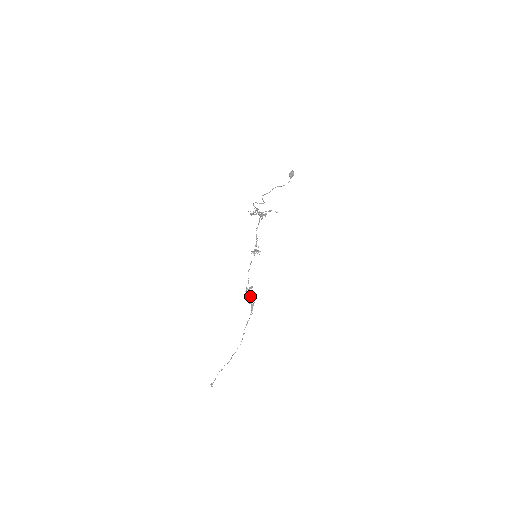
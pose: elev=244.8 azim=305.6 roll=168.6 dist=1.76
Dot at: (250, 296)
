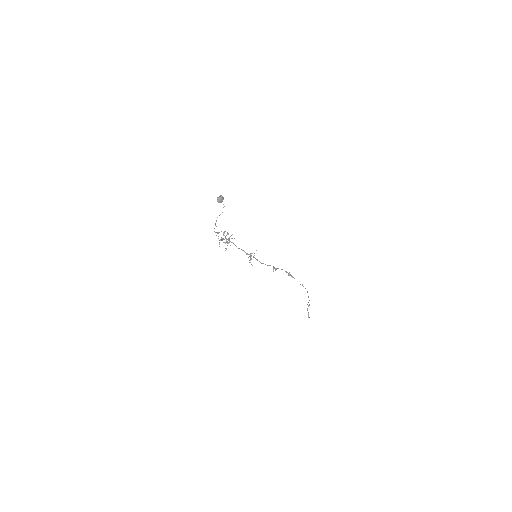
Dot at: occluded
